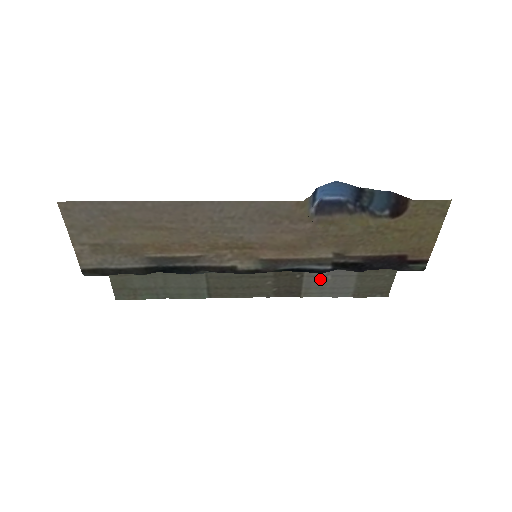
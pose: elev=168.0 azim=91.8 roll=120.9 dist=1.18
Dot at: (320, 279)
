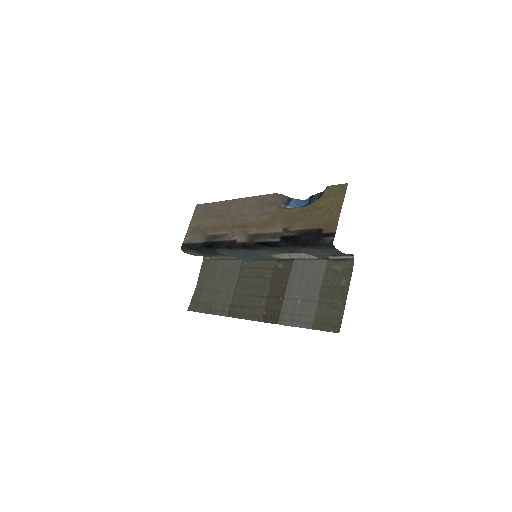
Dot at: (293, 303)
